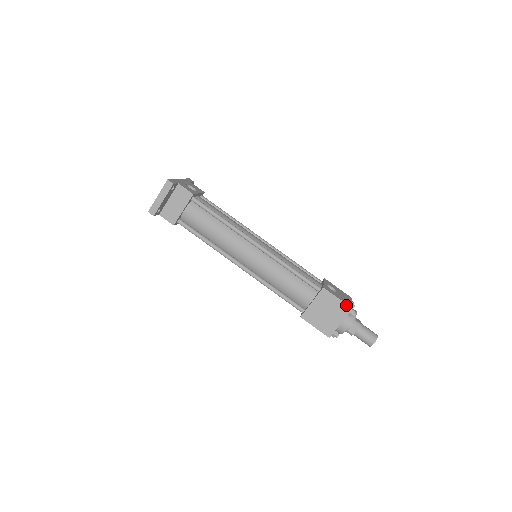
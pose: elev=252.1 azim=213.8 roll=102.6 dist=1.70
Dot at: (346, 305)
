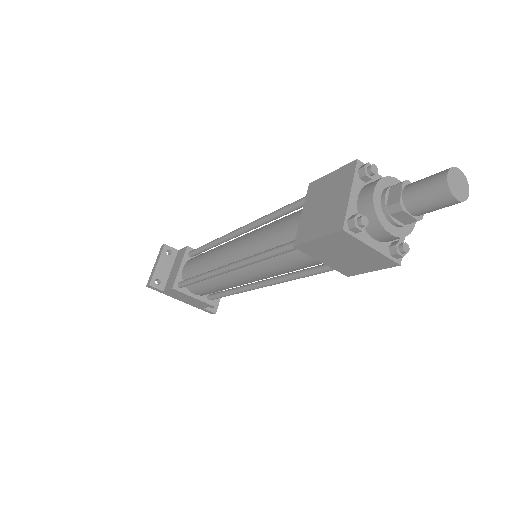
Dot at: (346, 166)
